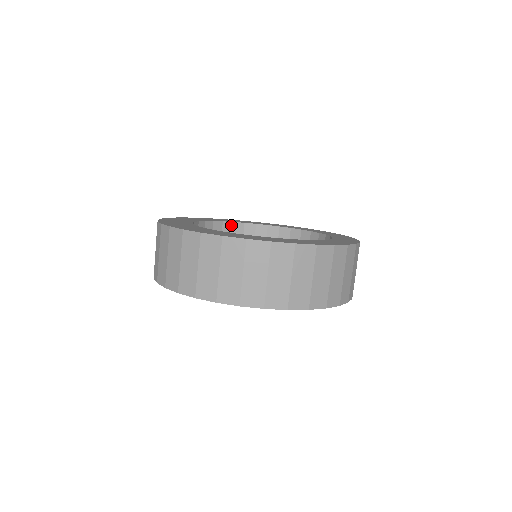
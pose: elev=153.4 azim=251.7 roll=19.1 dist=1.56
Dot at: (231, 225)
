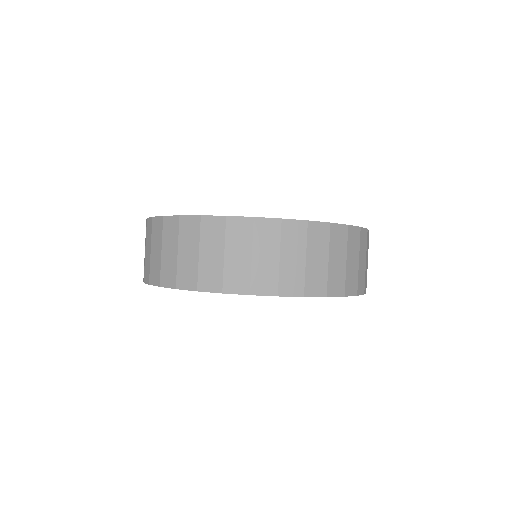
Dot at: occluded
